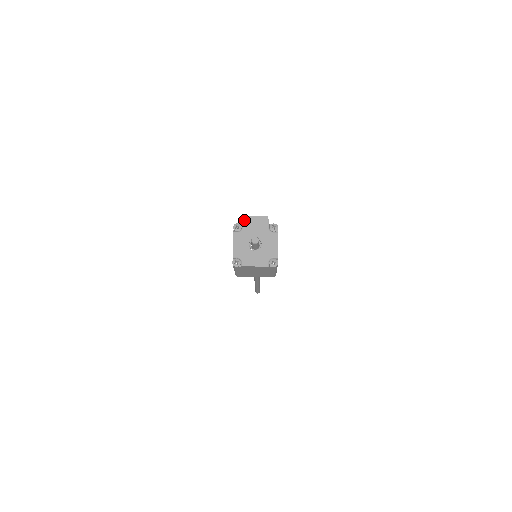
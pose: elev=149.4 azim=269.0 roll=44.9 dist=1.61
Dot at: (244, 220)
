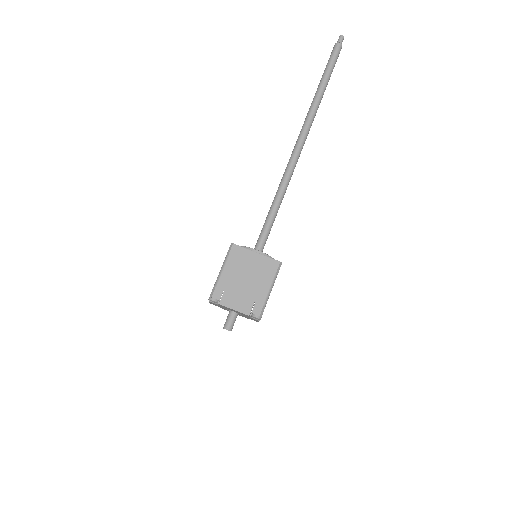
Dot at: (220, 305)
